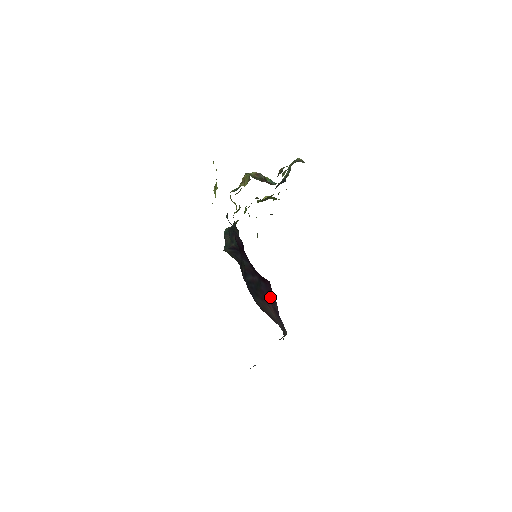
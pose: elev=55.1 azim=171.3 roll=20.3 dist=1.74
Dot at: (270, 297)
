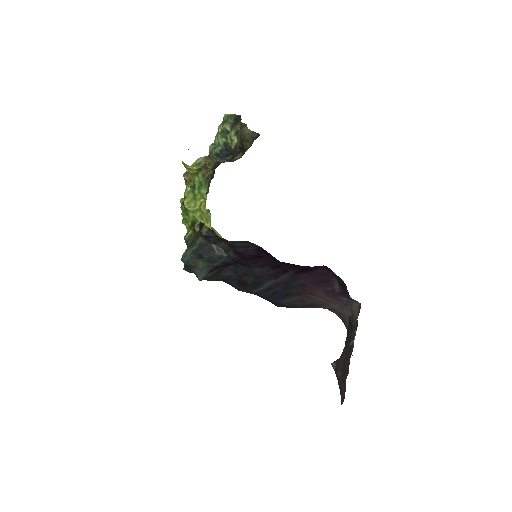
Dot at: (321, 283)
